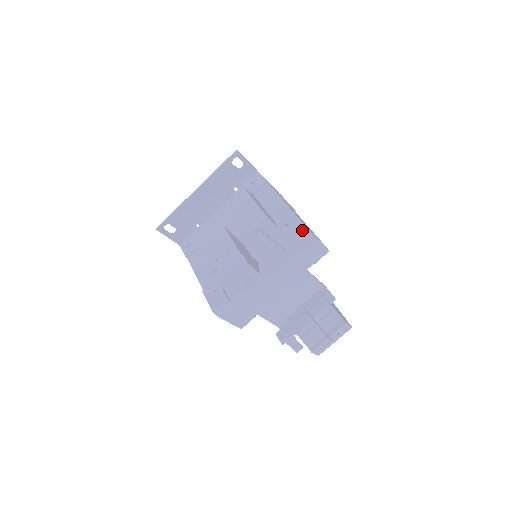
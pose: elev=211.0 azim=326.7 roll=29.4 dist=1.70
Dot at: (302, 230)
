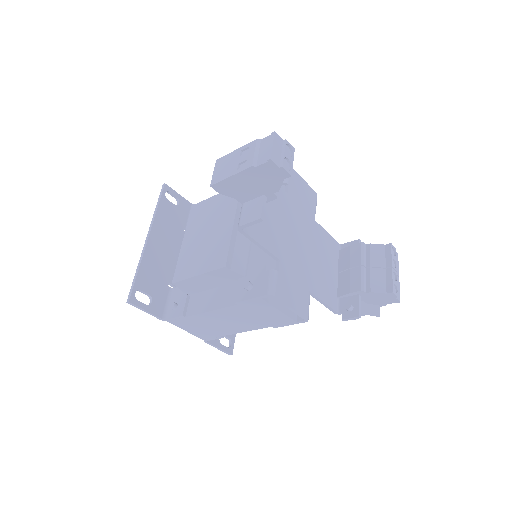
Dot at: occluded
